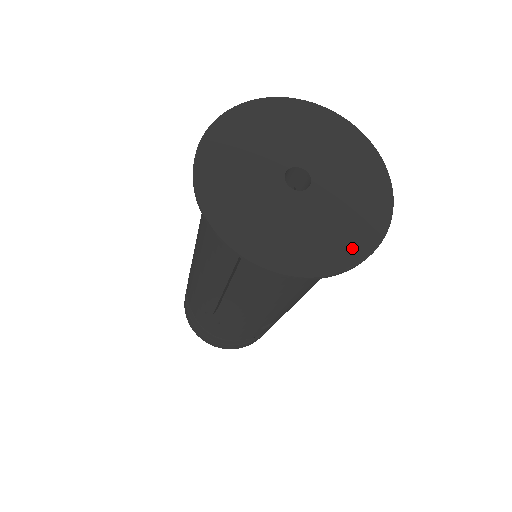
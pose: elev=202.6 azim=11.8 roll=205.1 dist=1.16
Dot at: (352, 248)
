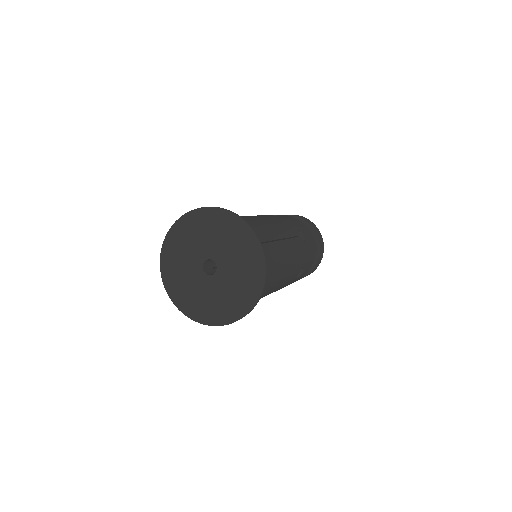
Dot at: (253, 289)
